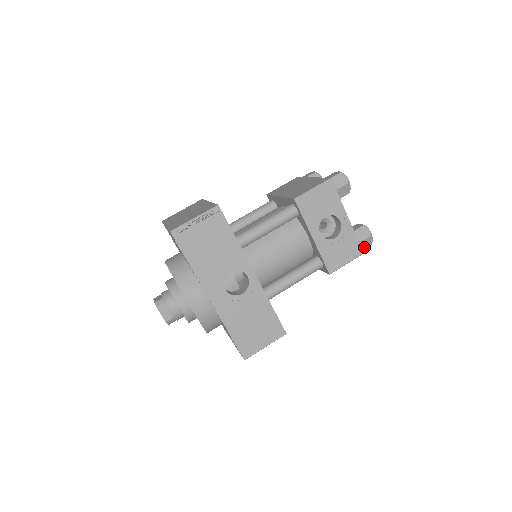
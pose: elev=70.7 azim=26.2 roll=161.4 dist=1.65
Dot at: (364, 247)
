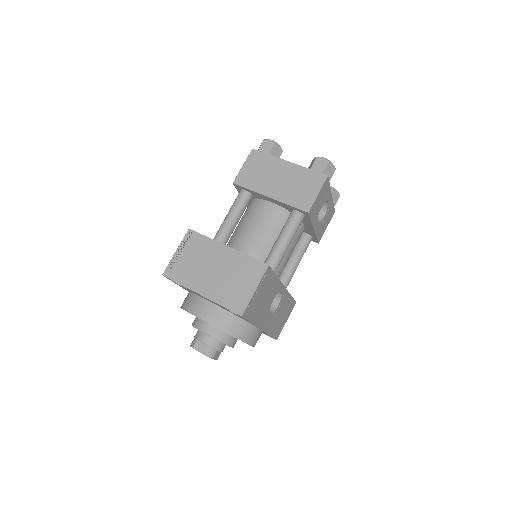
Dot at: occluded
